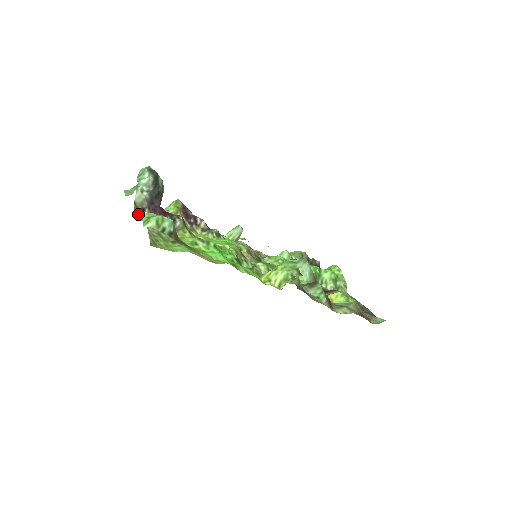
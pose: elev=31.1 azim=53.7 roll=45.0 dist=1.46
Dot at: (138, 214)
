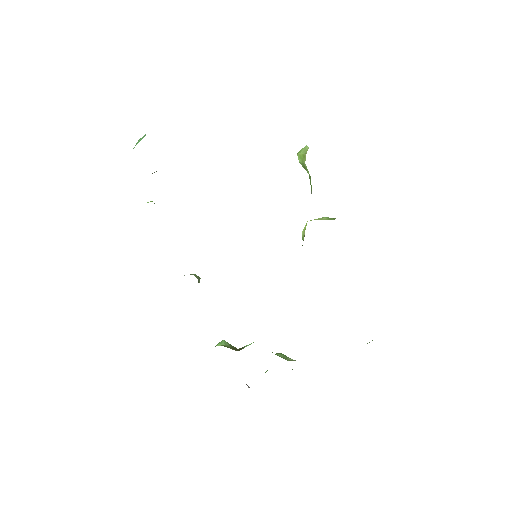
Dot at: occluded
